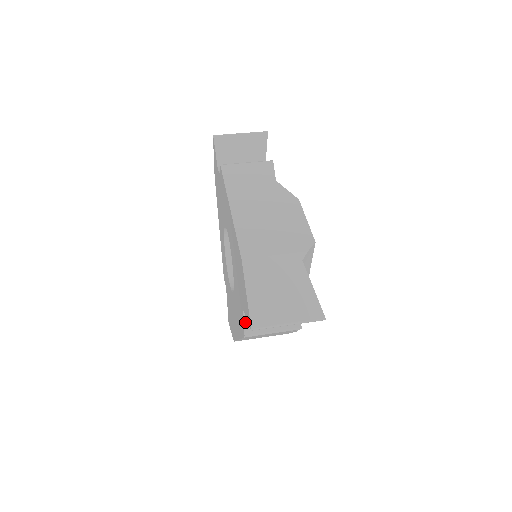
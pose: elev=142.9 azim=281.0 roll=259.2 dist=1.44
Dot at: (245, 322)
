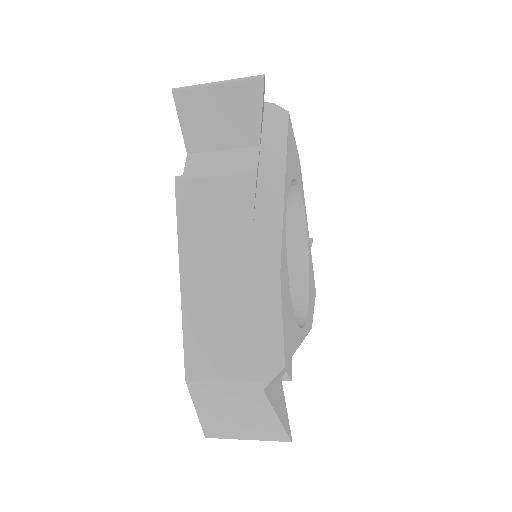
Dot at: occluded
